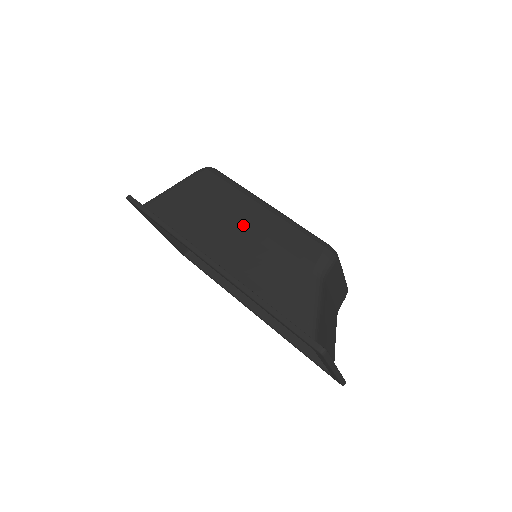
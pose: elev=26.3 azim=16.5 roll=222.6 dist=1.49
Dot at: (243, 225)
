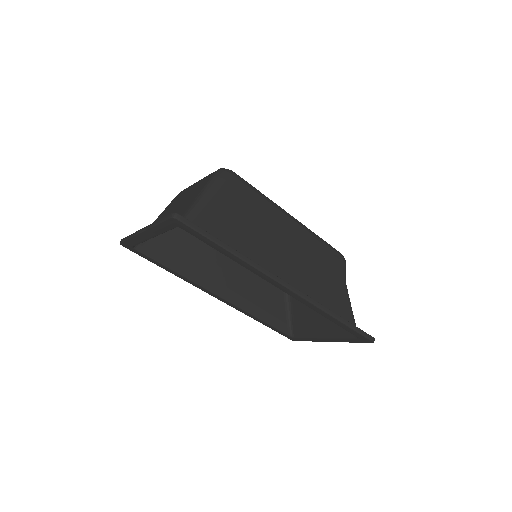
Dot at: (288, 242)
